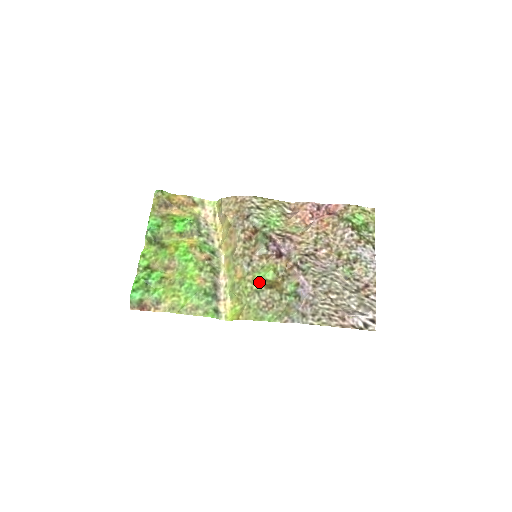
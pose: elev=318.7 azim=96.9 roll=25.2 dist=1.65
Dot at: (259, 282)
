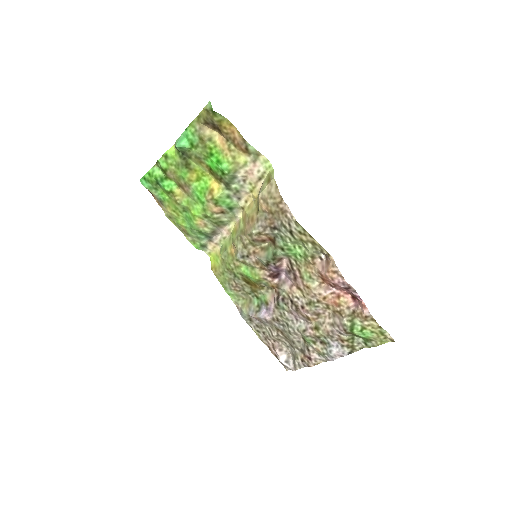
Dot at: (240, 273)
